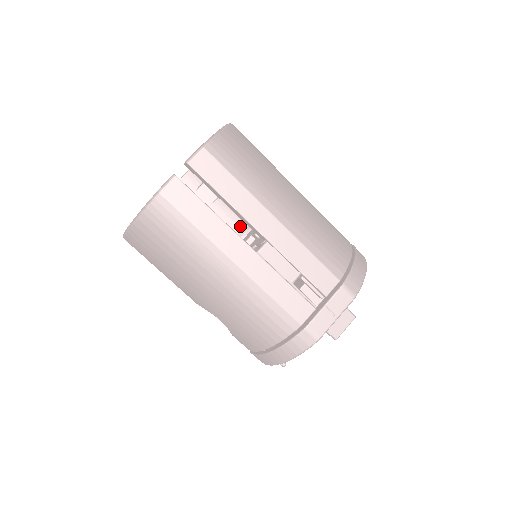
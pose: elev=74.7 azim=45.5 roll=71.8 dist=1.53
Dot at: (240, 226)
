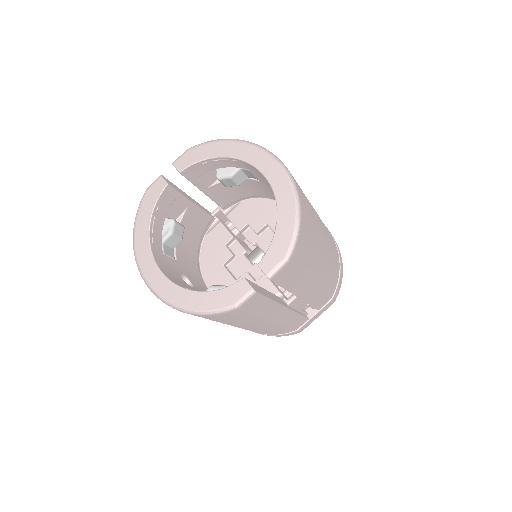
Dot at: (230, 201)
